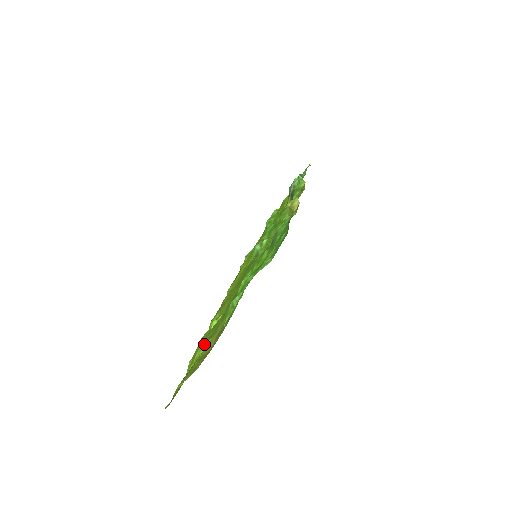
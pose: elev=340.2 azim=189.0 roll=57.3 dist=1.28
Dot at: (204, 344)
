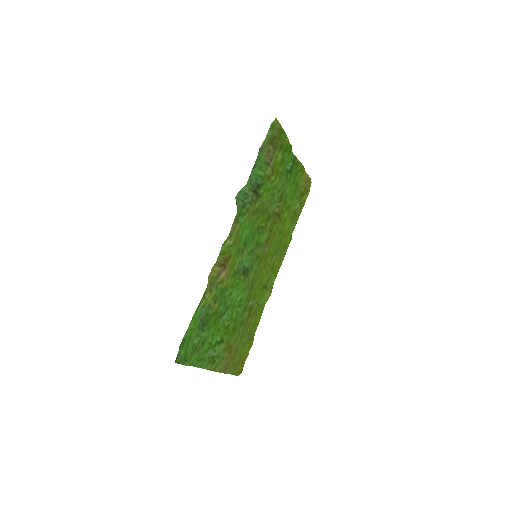
Dot at: (246, 334)
